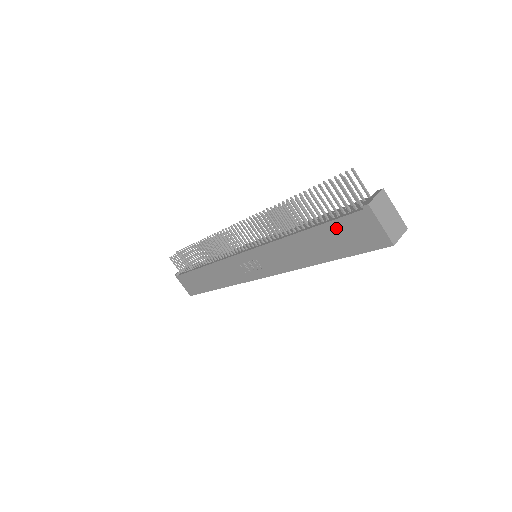
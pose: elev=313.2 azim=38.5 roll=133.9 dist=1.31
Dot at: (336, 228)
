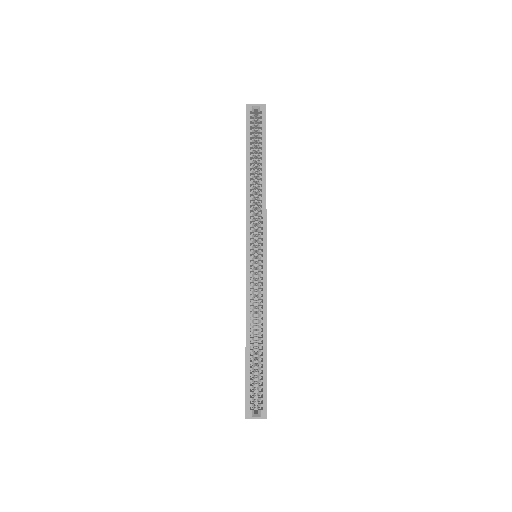
Dot at: occluded
